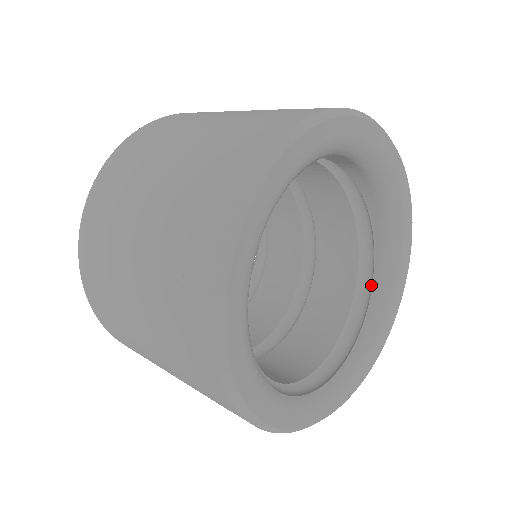
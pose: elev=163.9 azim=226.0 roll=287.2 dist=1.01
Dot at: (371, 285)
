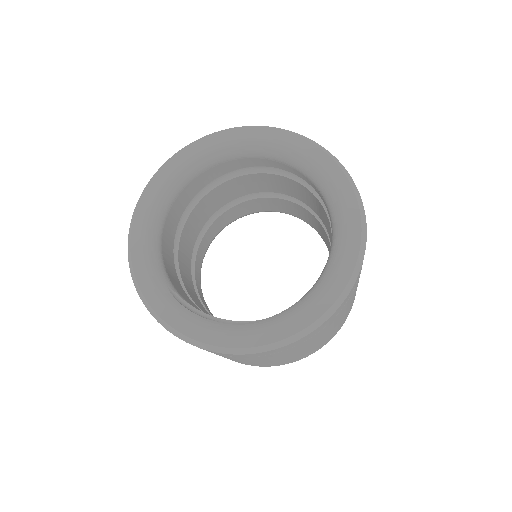
Dot at: occluded
